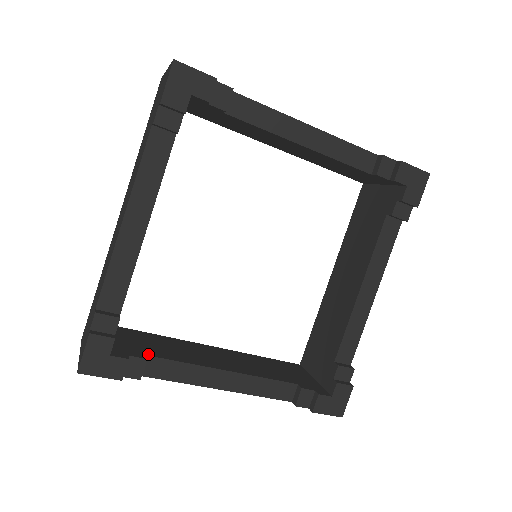
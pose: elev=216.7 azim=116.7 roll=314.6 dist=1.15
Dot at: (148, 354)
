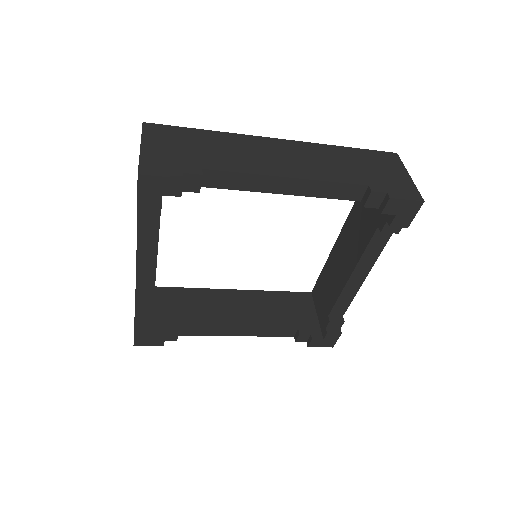
Dot at: (180, 325)
